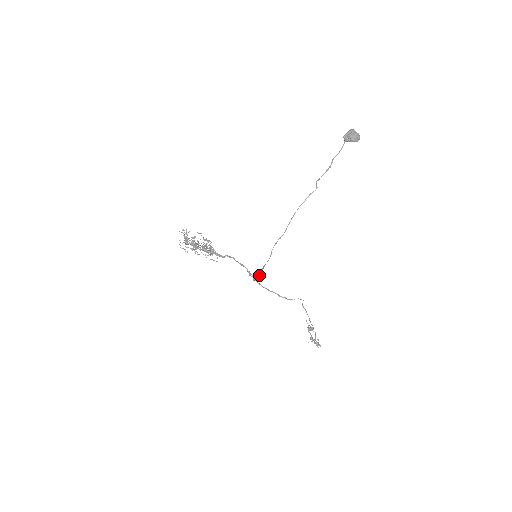
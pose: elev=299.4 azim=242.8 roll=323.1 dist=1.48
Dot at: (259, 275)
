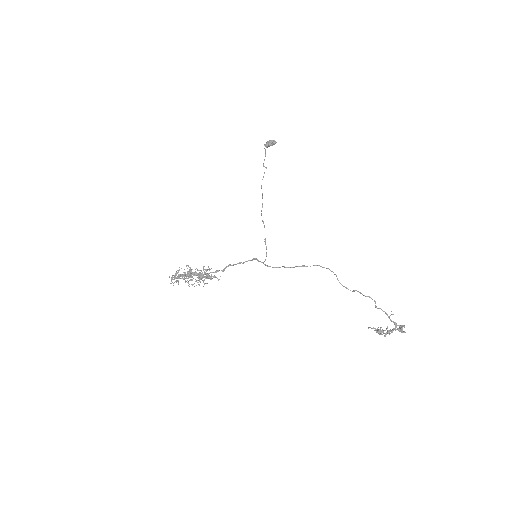
Dot at: occluded
